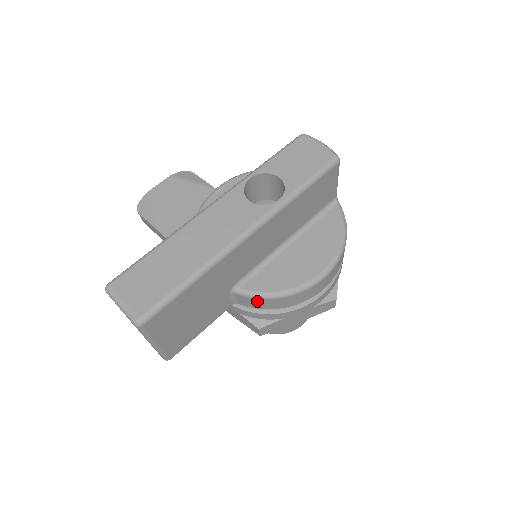
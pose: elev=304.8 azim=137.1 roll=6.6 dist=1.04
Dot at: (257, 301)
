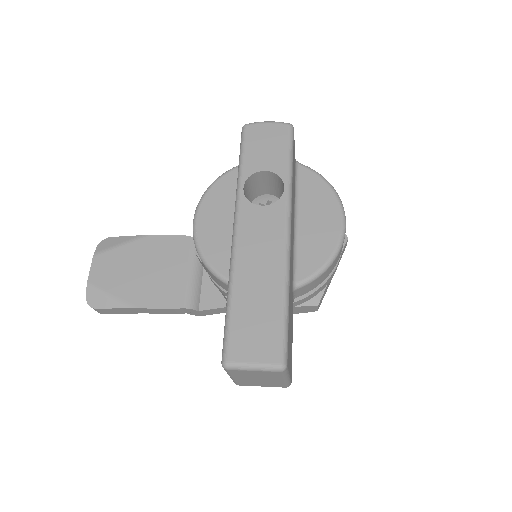
Dot at: (315, 282)
